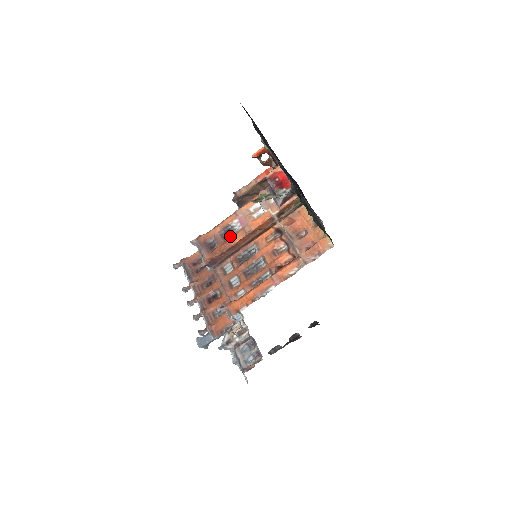
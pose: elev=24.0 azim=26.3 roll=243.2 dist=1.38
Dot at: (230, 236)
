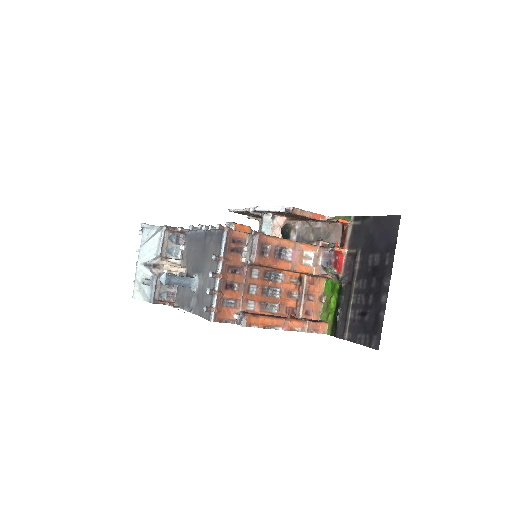
Dot at: (280, 258)
